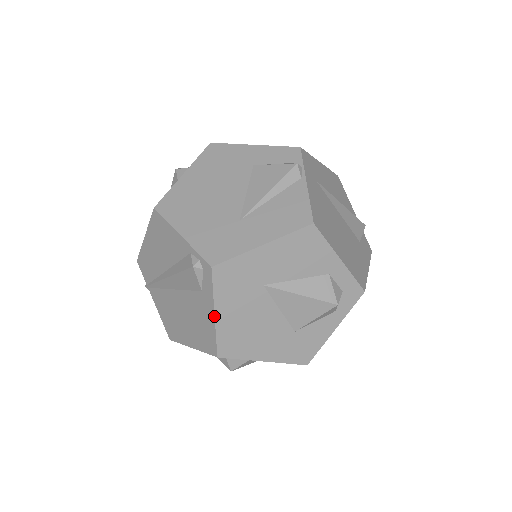
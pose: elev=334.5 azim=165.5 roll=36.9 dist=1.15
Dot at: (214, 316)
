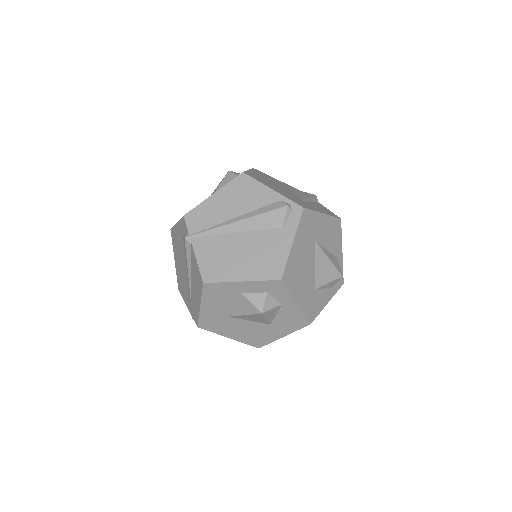
Dot at: (292, 244)
